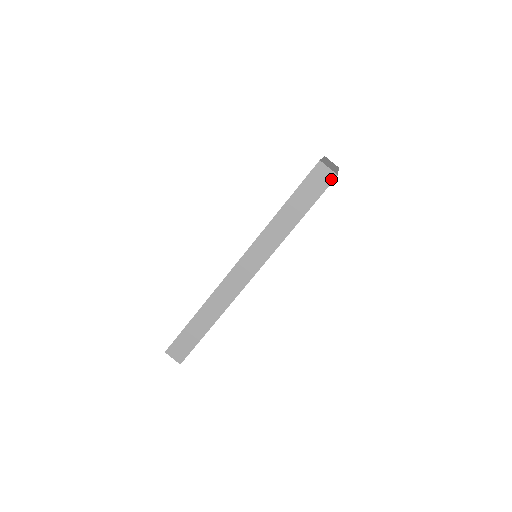
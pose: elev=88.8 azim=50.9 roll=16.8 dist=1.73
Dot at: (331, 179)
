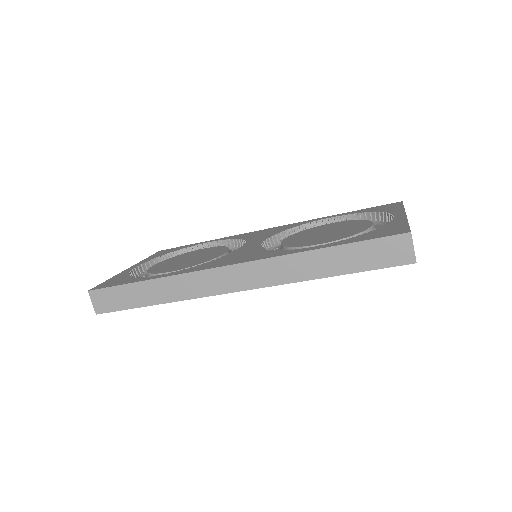
Dot at: (406, 261)
